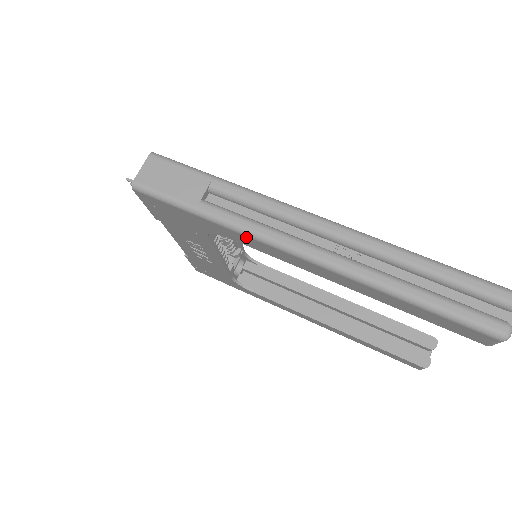
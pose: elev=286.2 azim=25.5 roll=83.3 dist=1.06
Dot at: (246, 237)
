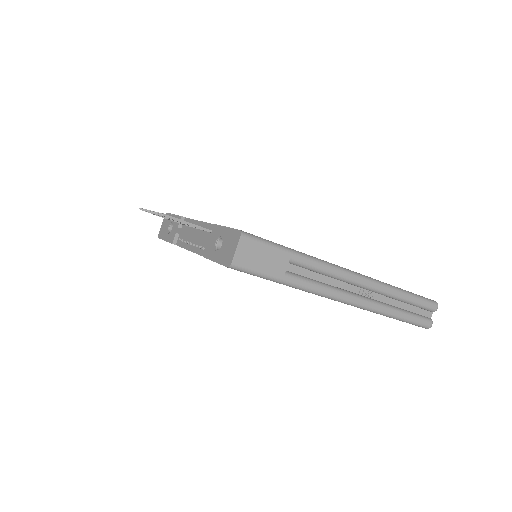
Dot at: occluded
